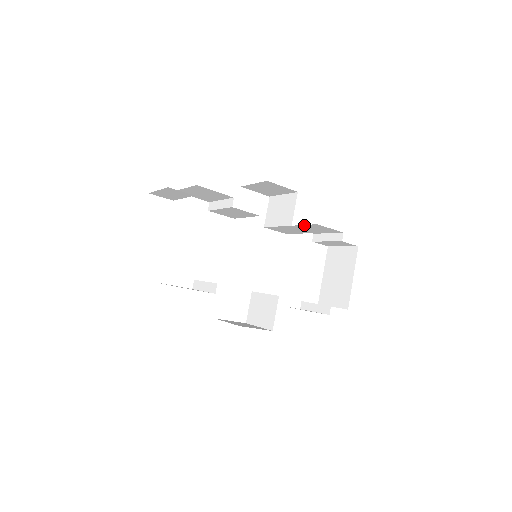
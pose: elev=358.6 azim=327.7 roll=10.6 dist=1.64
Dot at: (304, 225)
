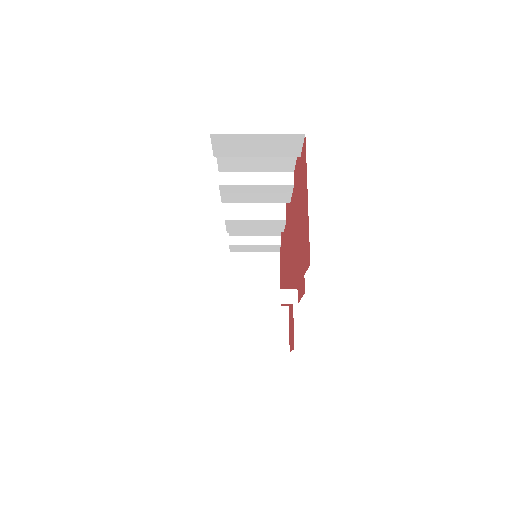
Dot at: occluded
